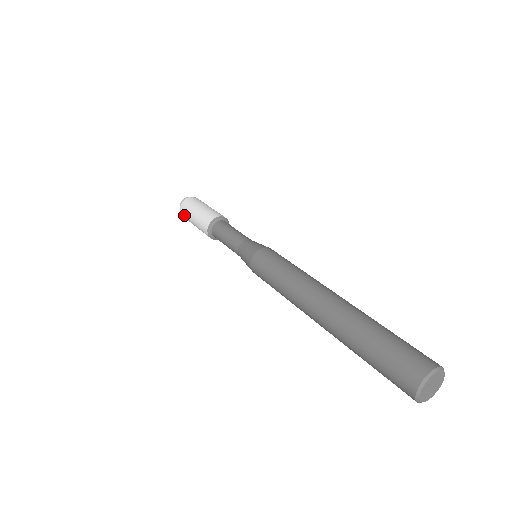
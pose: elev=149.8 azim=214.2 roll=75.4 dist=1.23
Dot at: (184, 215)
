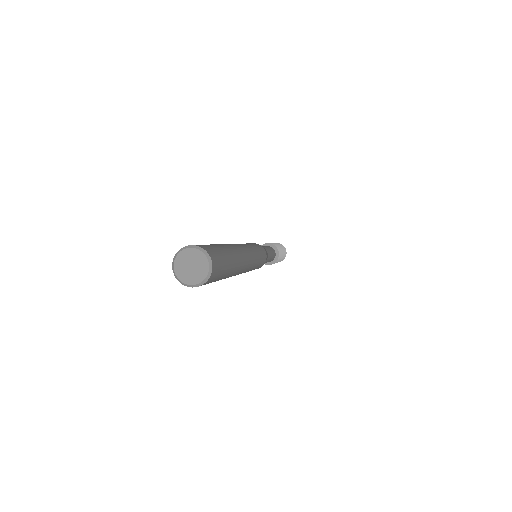
Dot at: occluded
